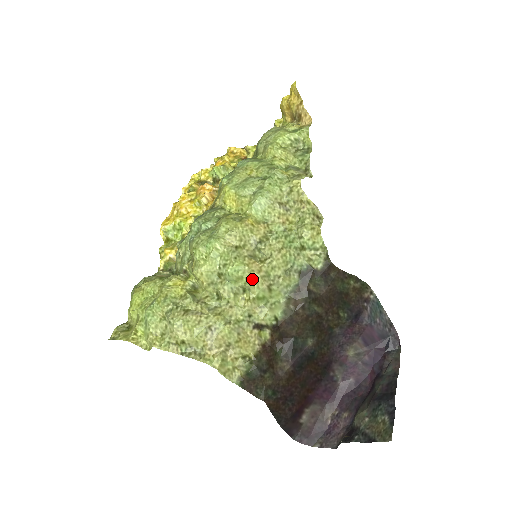
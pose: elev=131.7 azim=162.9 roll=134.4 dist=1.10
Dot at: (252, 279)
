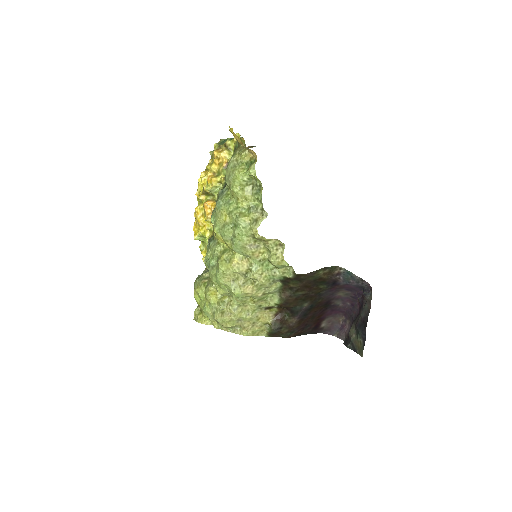
Dot at: (250, 296)
